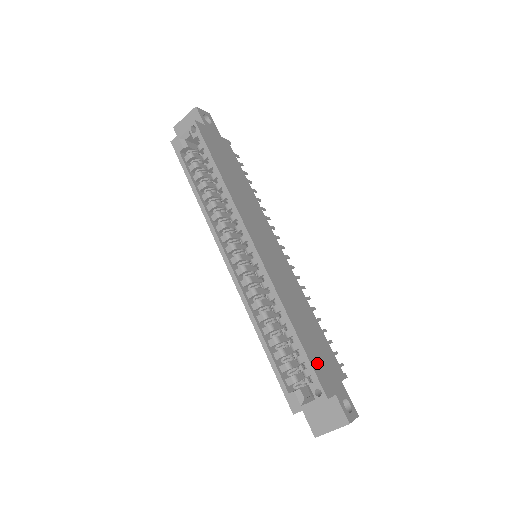
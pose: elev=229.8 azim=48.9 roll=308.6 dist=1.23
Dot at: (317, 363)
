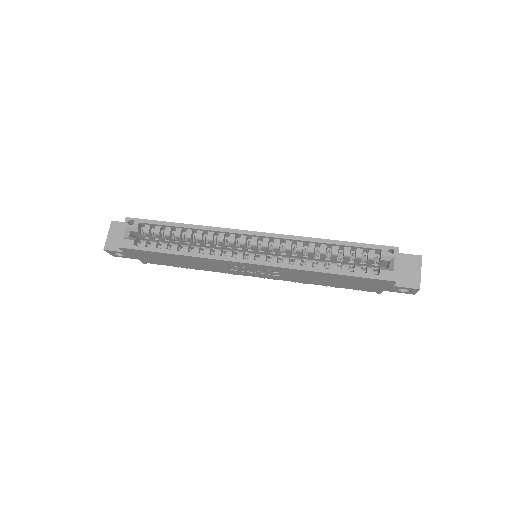
Dot at: occluded
